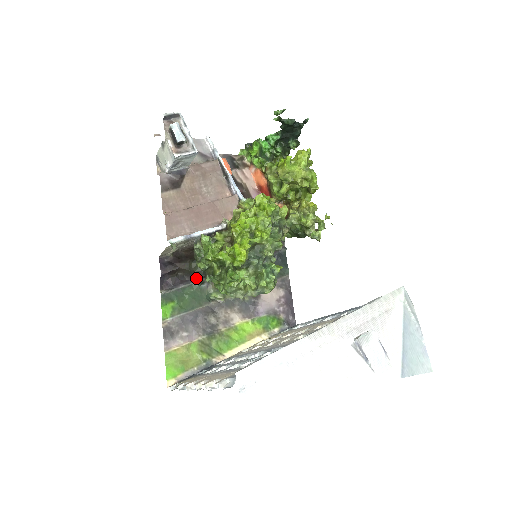
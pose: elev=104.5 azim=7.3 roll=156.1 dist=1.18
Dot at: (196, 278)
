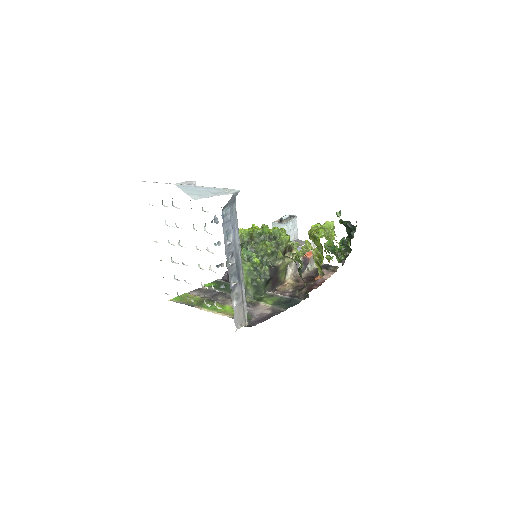
Dot at: occluded
